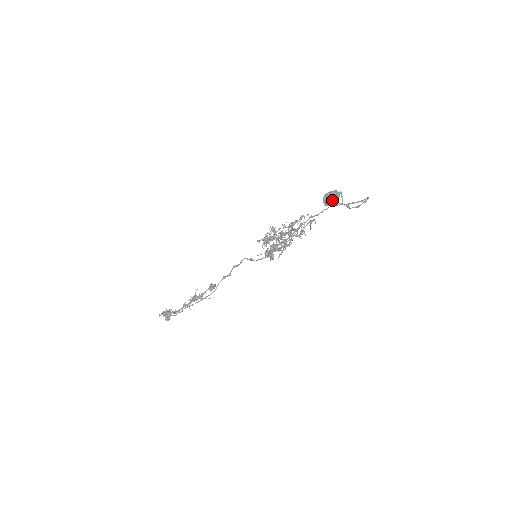
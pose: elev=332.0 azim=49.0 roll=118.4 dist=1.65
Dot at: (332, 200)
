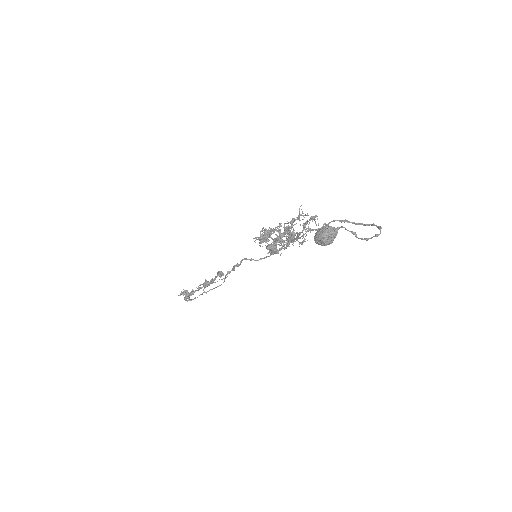
Dot at: (327, 244)
